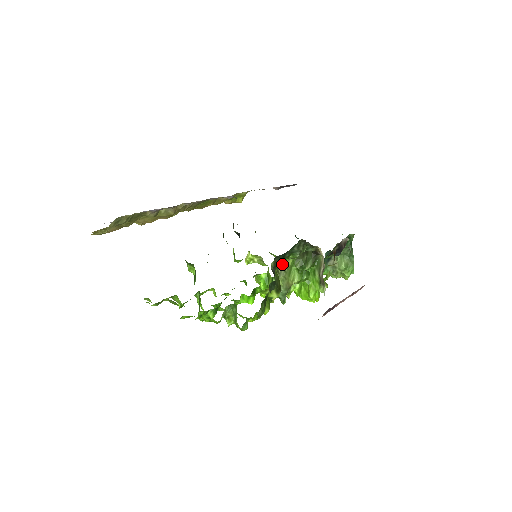
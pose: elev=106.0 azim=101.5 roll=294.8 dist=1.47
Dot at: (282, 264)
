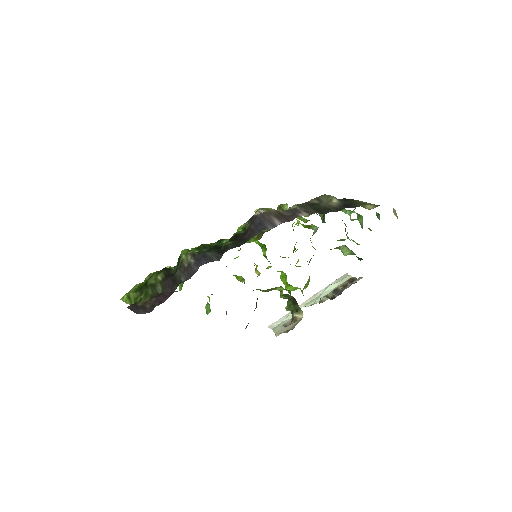
Dot at: (270, 289)
